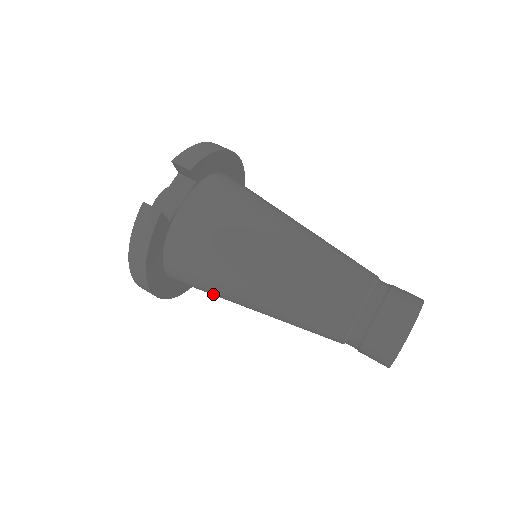
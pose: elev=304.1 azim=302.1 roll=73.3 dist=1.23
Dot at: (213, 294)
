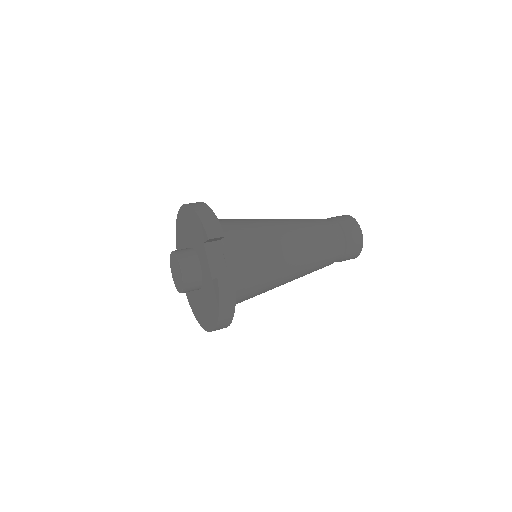
Dot at: occluded
